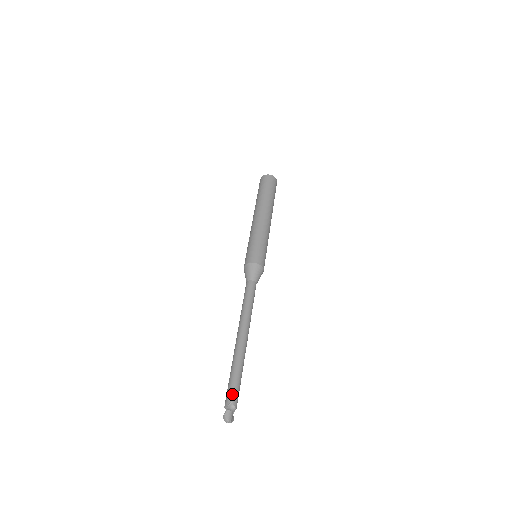
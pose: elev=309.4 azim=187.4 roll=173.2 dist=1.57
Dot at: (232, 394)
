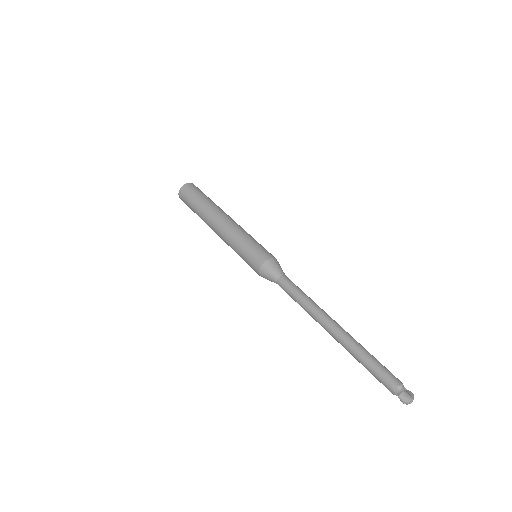
Dot at: (385, 380)
